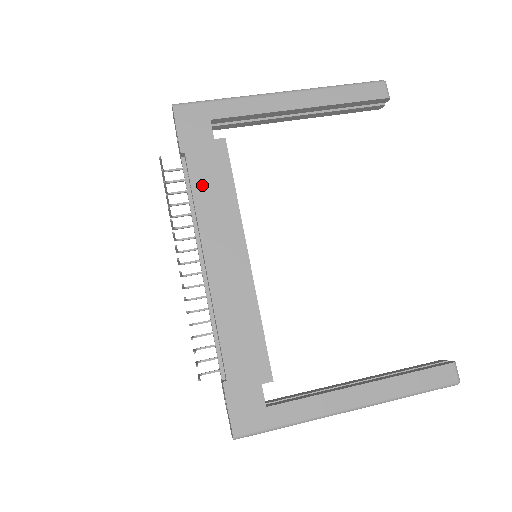
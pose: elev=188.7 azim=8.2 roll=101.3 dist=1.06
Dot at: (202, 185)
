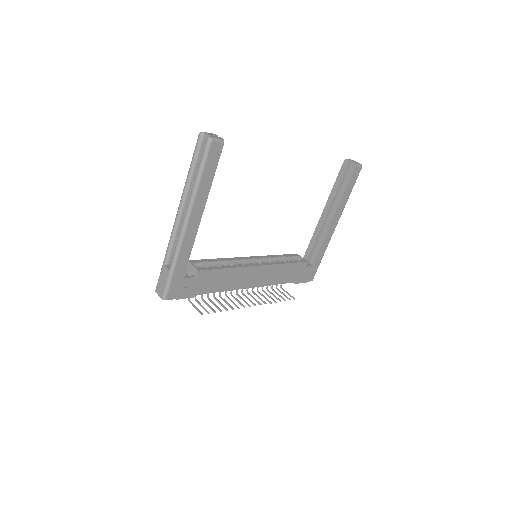
Dot at: (217, 287)
